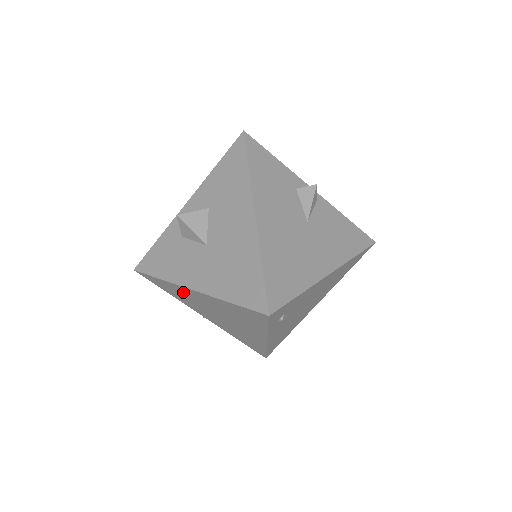
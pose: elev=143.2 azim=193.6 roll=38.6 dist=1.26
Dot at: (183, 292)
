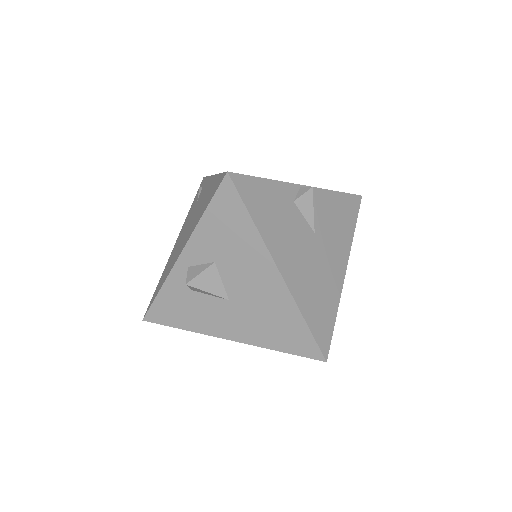
Dot at: occluded
